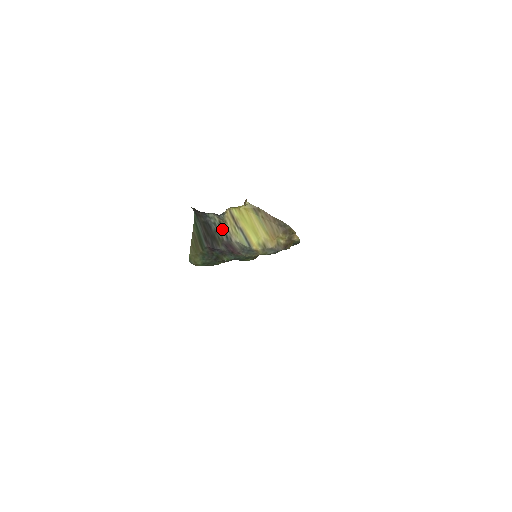
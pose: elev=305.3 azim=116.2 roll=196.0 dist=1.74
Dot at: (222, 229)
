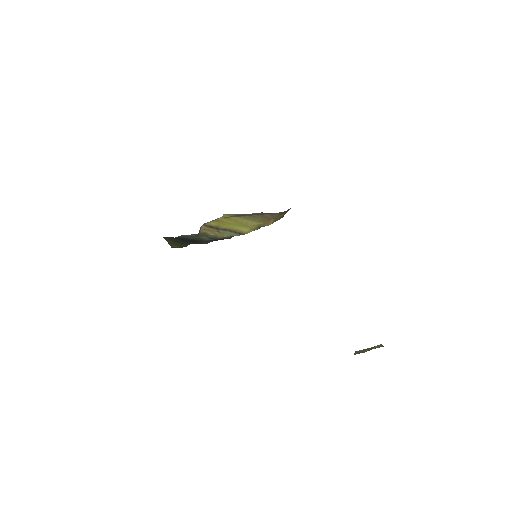
Dot at: (202, 237)
